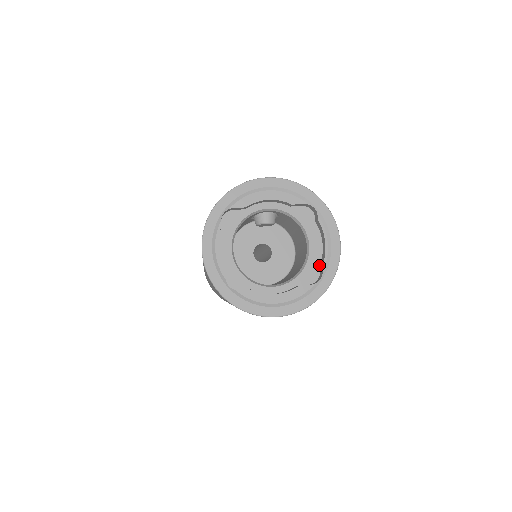
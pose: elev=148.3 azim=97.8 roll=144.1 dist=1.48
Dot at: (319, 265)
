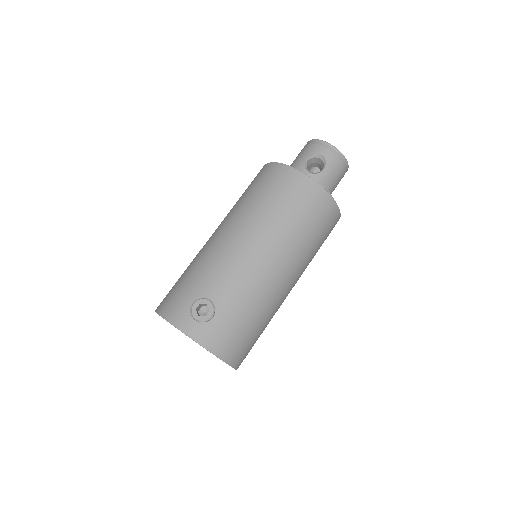
Dot at: occluded
